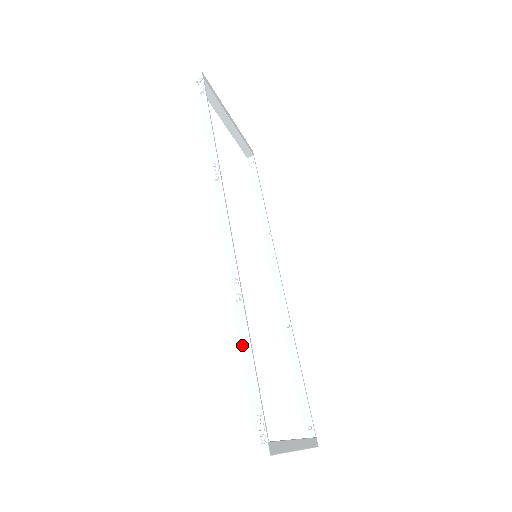
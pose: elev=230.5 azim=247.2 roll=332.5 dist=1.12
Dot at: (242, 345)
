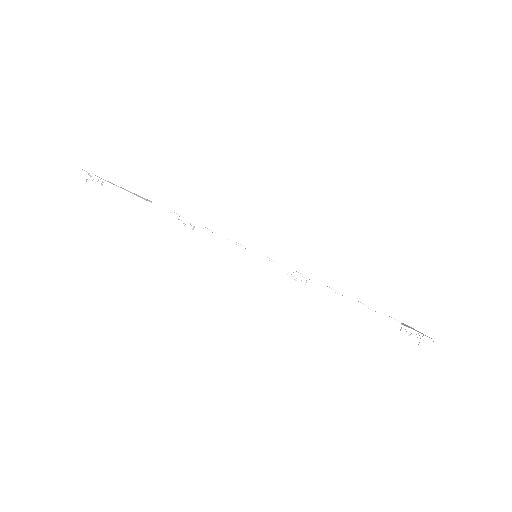
Dot at: (341, 305)
